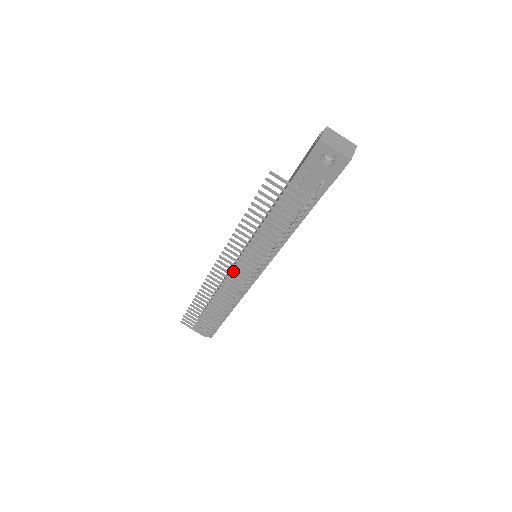
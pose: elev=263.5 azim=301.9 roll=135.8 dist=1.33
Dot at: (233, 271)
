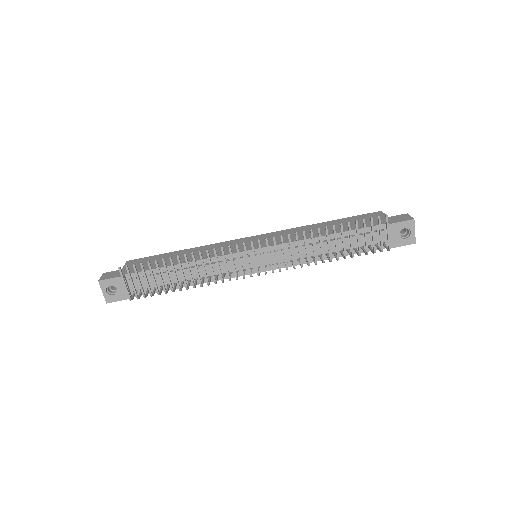
Dot at: (262, 257)
